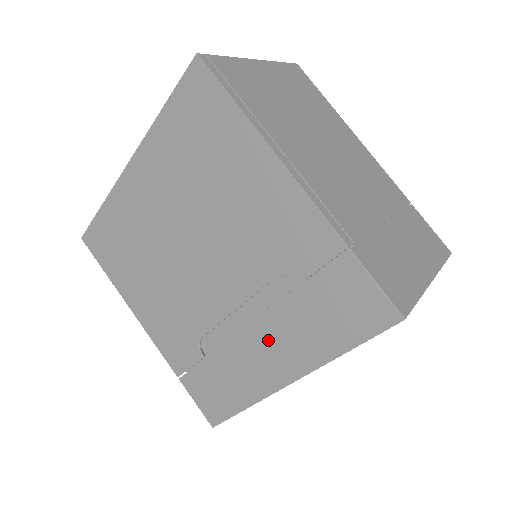
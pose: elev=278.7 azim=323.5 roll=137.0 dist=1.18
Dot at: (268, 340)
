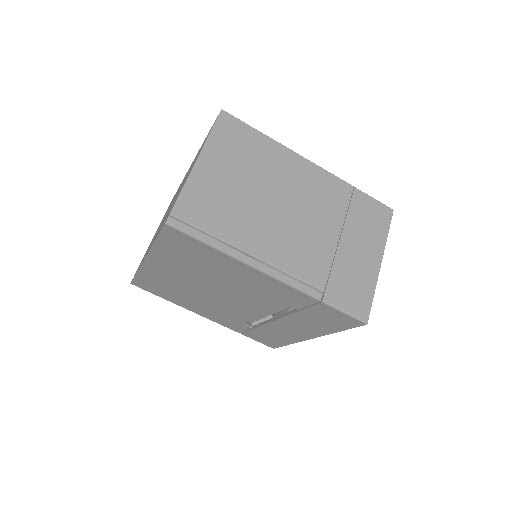
Dot at: (290, 326)
